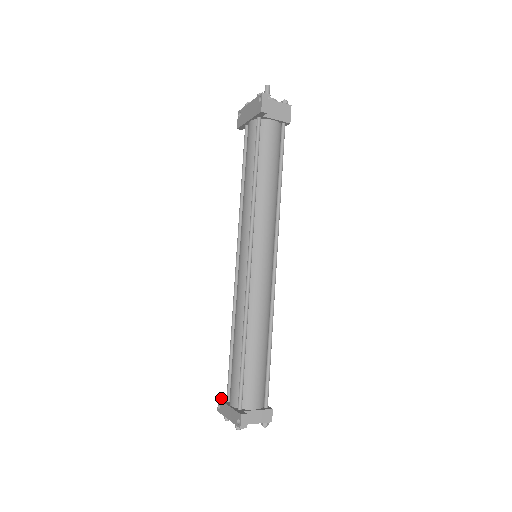
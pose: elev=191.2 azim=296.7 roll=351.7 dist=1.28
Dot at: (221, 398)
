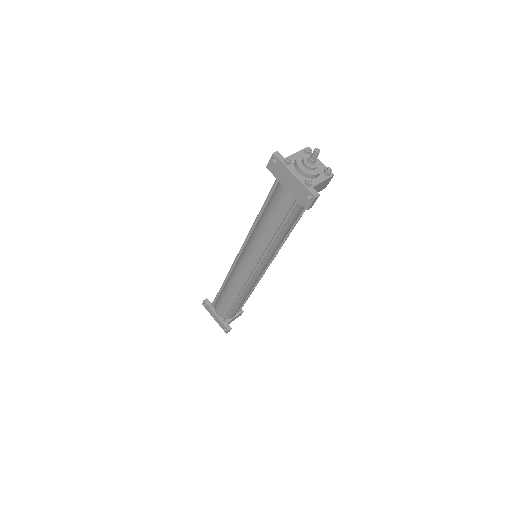
Dot at: (206, 300)
